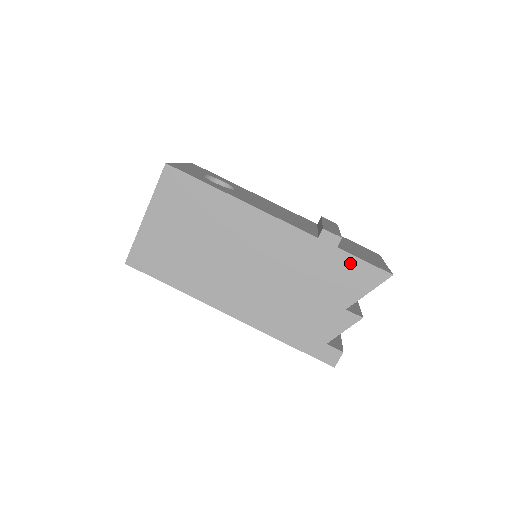
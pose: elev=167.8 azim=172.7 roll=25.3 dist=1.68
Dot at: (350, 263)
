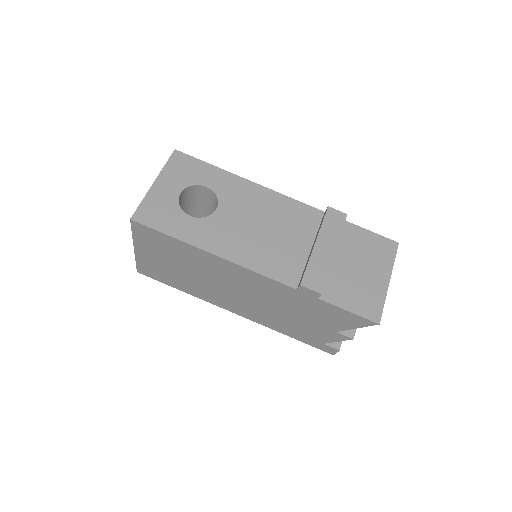
Dot at: (333, 310)
